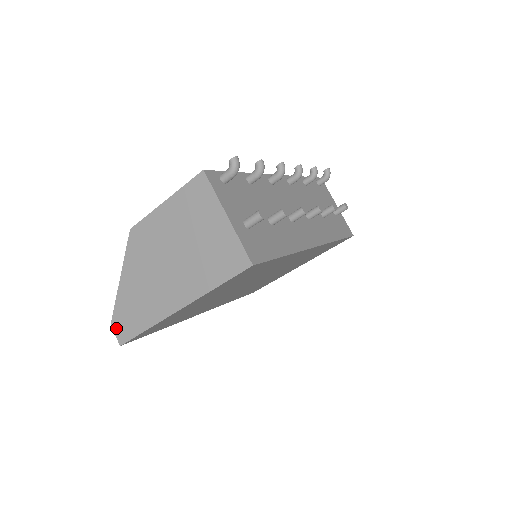
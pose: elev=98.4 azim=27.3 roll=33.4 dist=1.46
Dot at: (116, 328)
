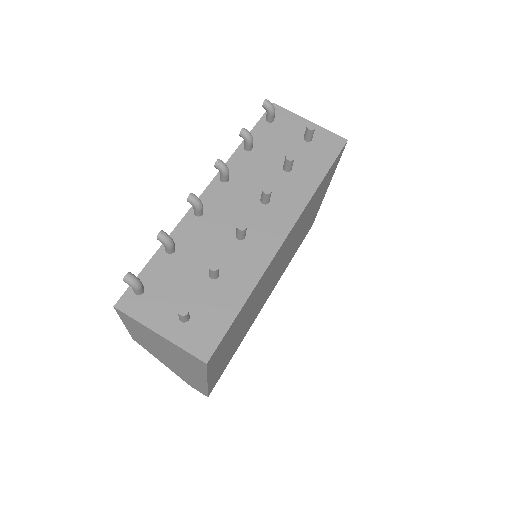
Dot at: (195, 388)
